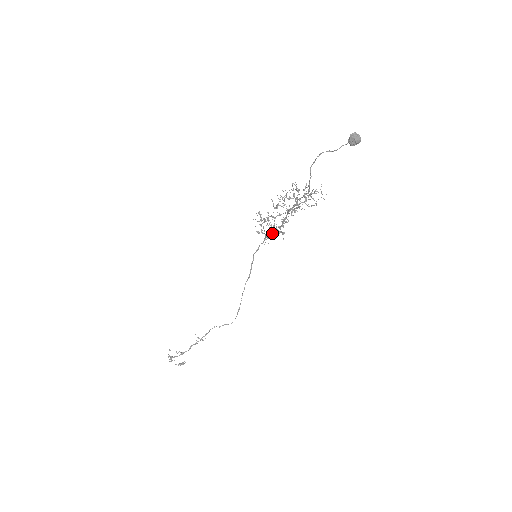
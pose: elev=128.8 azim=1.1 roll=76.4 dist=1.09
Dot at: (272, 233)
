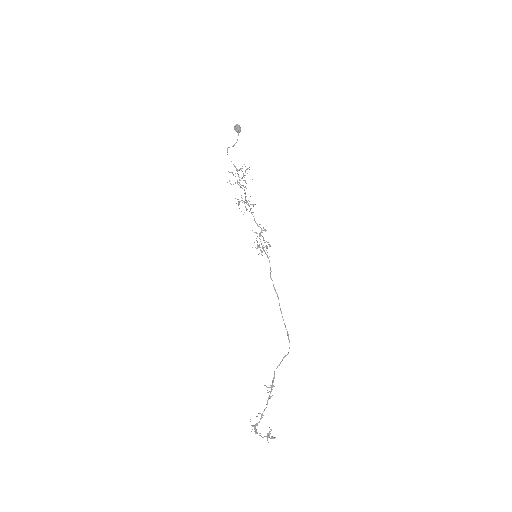
Dot at: (259, 236)
